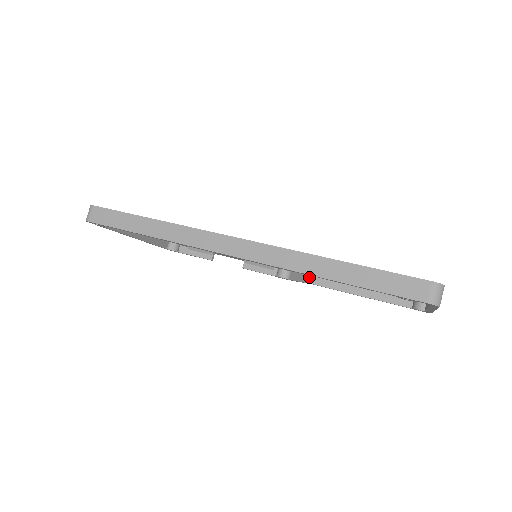
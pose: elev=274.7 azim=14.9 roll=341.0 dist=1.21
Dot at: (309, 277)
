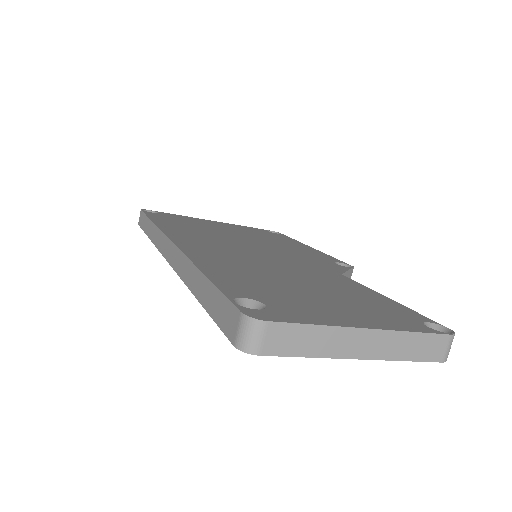
Dot at: occluded
